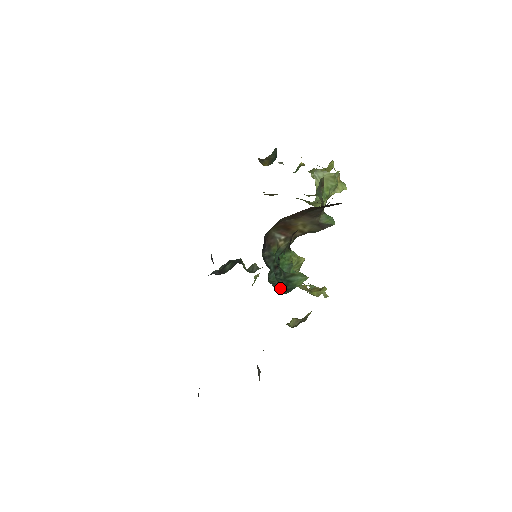
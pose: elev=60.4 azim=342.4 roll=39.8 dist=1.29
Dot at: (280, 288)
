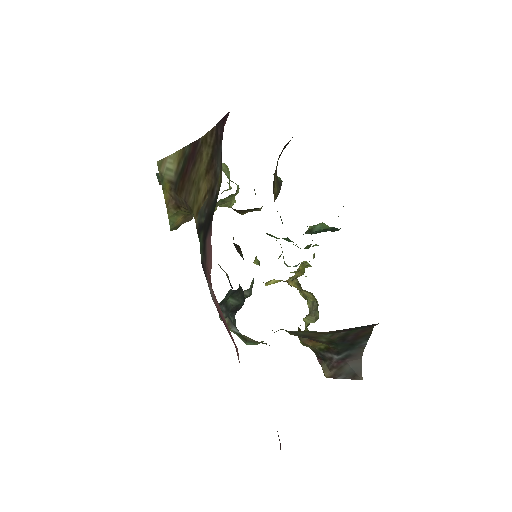
Dot at: occluded
